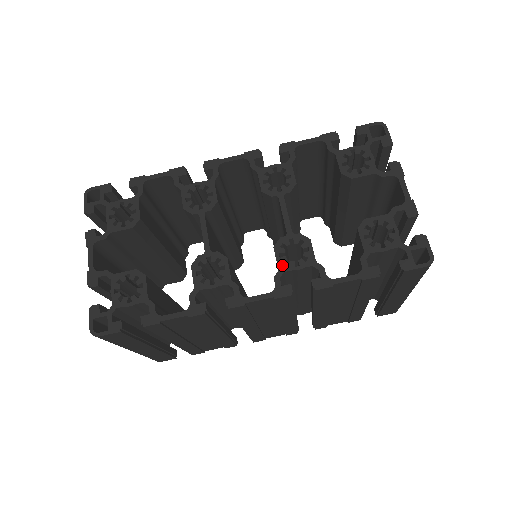
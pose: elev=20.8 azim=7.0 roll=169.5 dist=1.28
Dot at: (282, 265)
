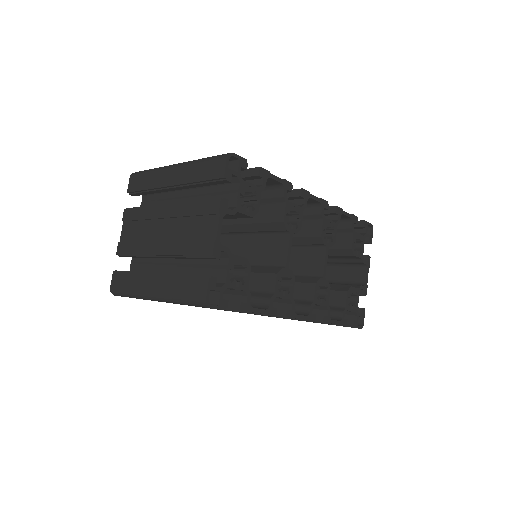
Dot at: (316, 299)
